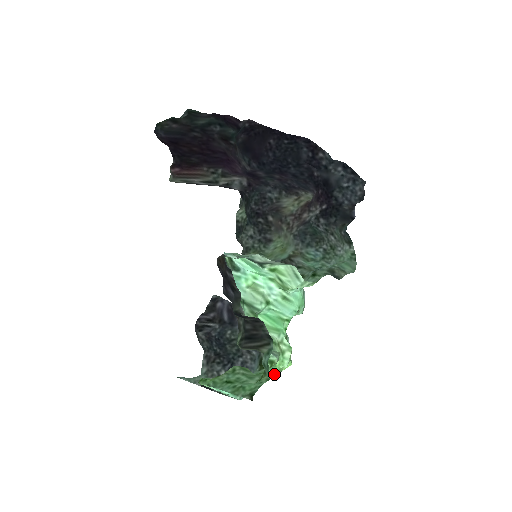
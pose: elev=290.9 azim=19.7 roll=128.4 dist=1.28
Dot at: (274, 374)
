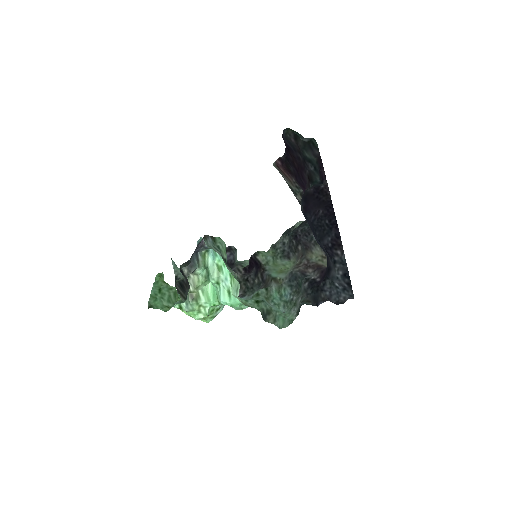
Dot at: (188, 315)
